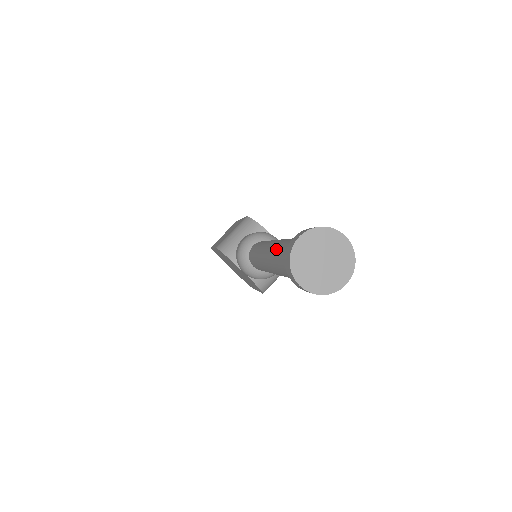
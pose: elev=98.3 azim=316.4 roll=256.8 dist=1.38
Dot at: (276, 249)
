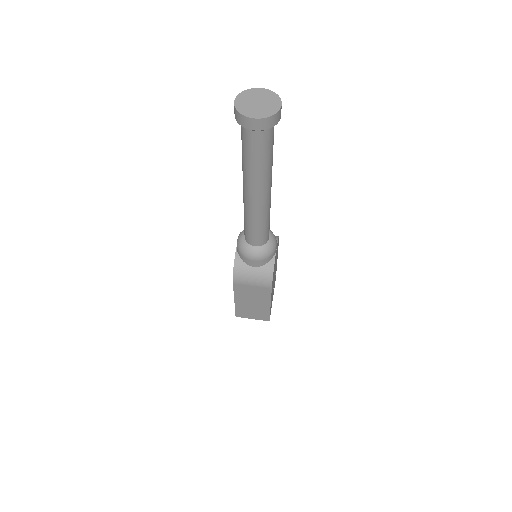
Dot at: occluded
